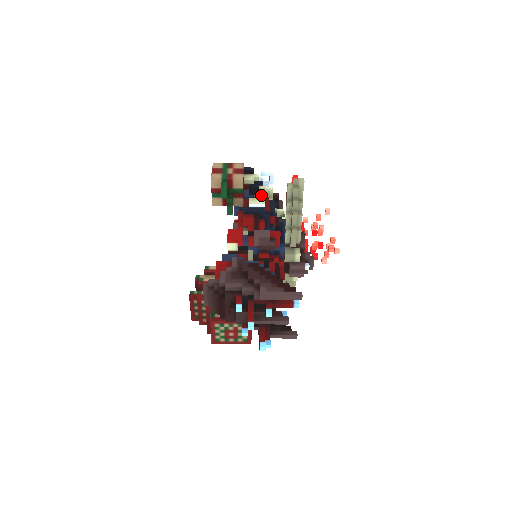
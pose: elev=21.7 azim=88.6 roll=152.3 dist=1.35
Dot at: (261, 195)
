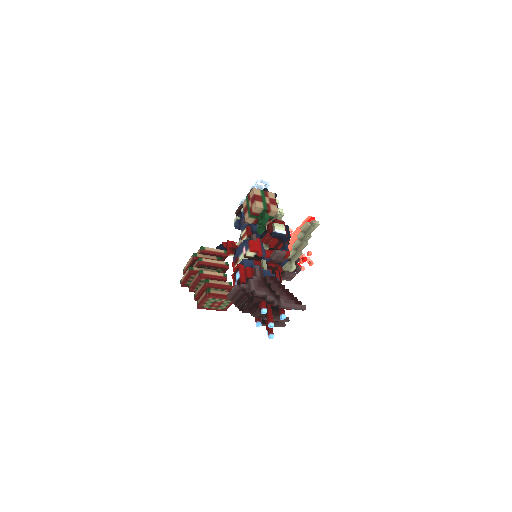
Dot at: (279, 218)
